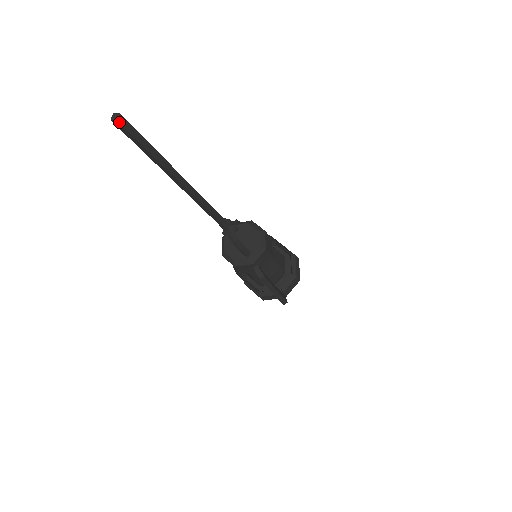
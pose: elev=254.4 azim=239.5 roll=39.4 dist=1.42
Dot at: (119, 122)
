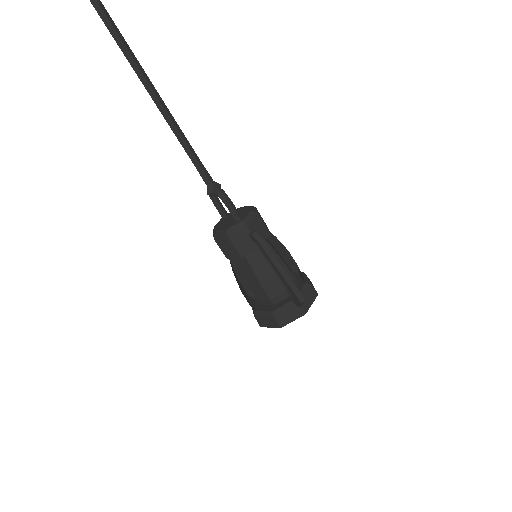
Dot at: out of frame
